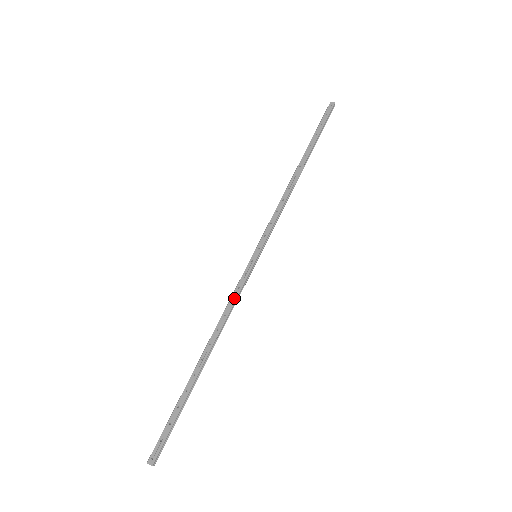
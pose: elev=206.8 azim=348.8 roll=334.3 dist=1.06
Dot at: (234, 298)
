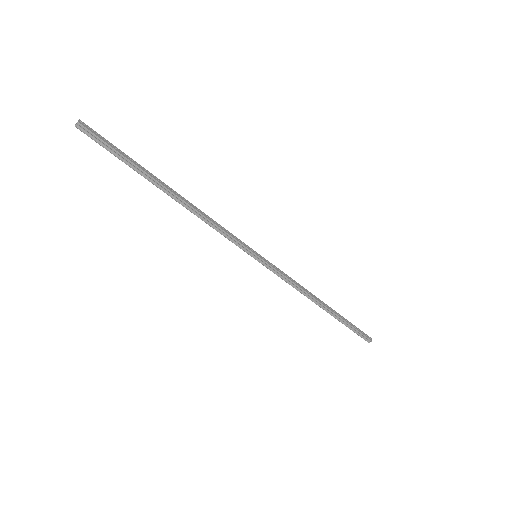
Dot at: (224, 229)
